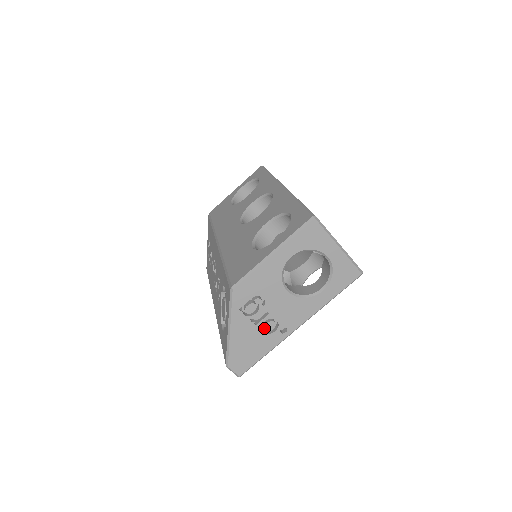
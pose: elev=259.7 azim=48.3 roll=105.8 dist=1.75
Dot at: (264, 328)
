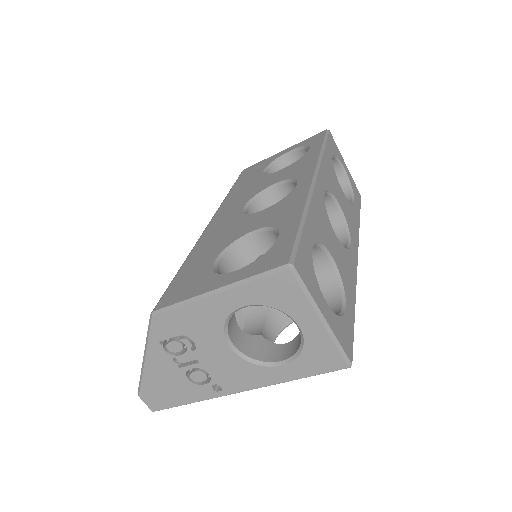
Dot at: (190, 375)
